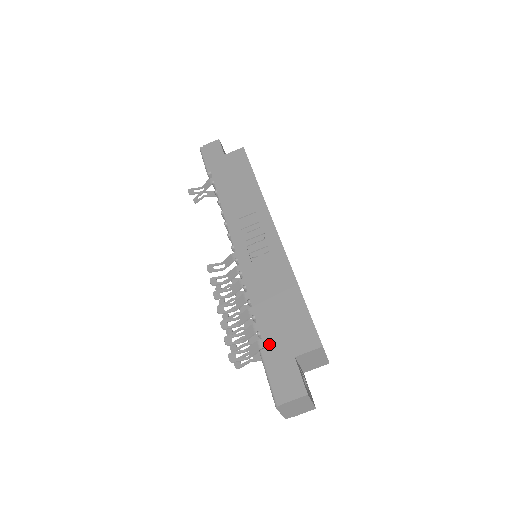
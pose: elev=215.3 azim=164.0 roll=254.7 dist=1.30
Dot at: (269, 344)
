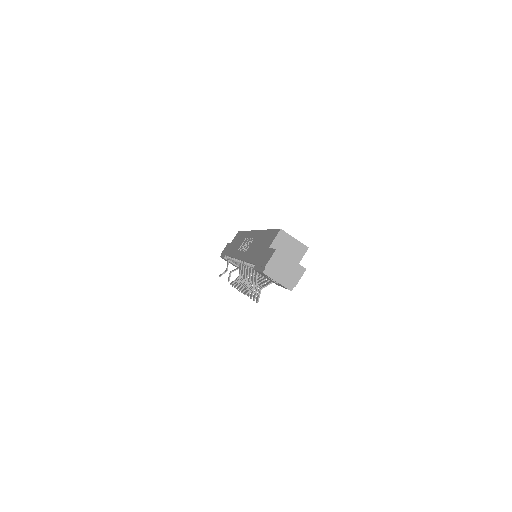
Dot at: (256, 260)
